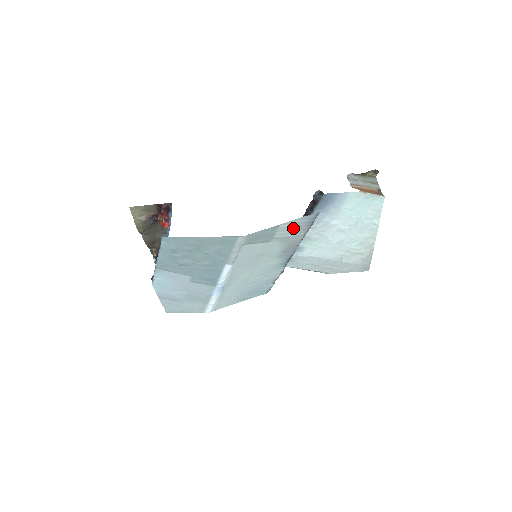
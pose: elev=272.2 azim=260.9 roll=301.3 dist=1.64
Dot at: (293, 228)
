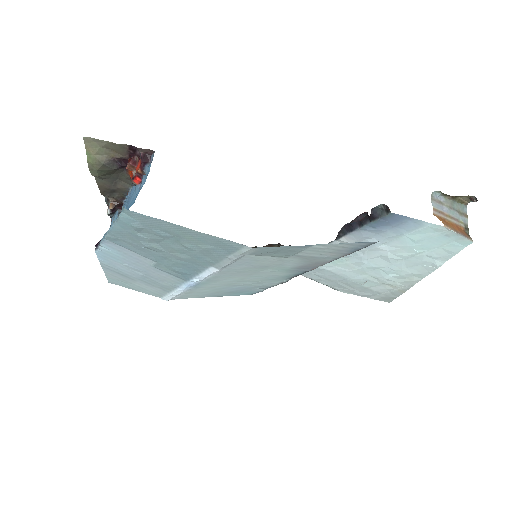
Dot at: (329, 250)
